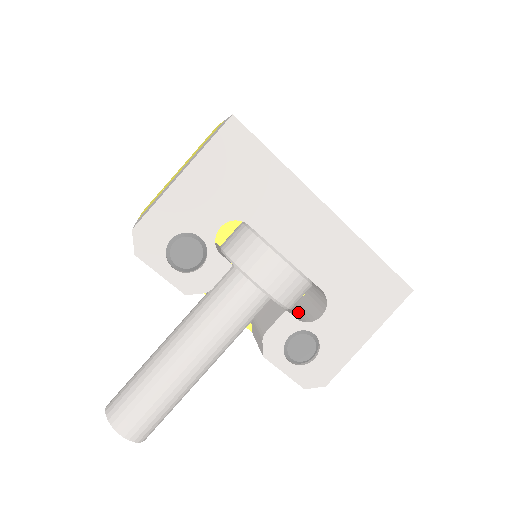
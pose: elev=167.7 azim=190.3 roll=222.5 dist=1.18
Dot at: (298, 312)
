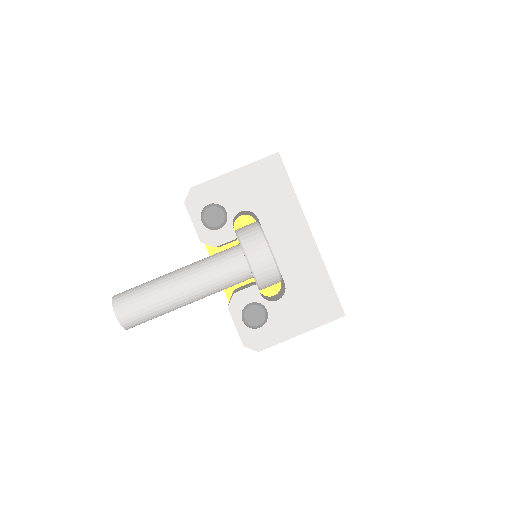
Dot at: (264, 297)
